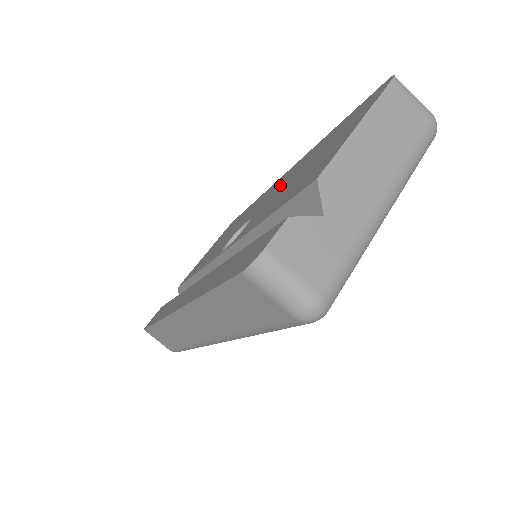
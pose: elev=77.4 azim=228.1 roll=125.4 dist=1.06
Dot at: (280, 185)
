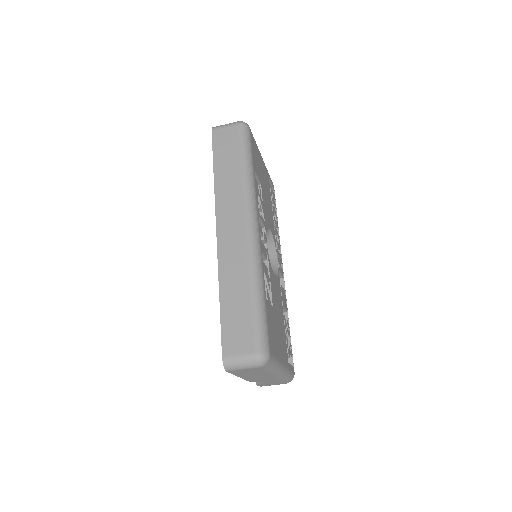
Dot at: occluded
